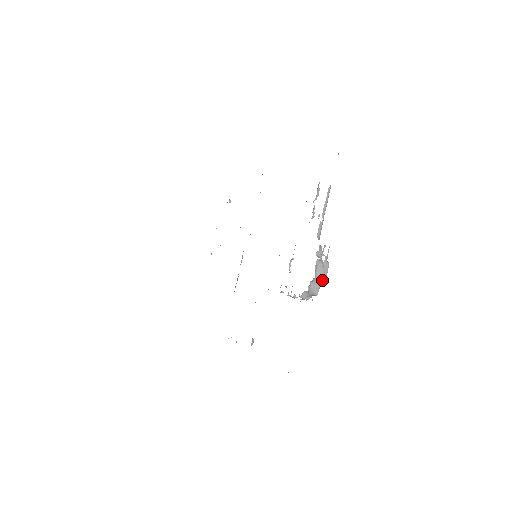
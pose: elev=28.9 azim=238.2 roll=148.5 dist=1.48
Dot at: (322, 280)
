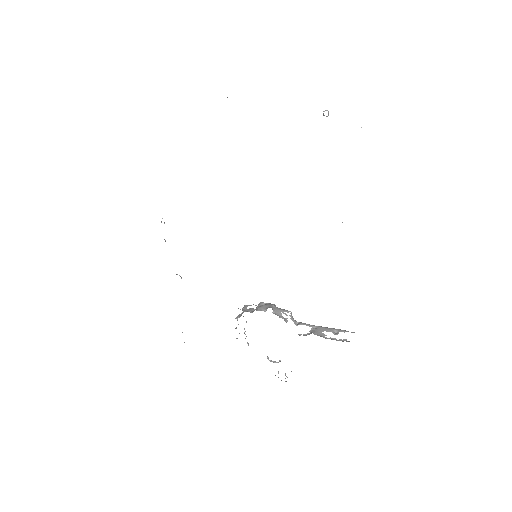
Dot at: occluded
